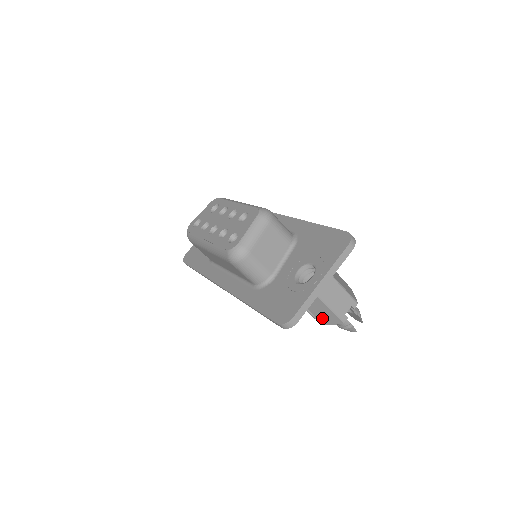
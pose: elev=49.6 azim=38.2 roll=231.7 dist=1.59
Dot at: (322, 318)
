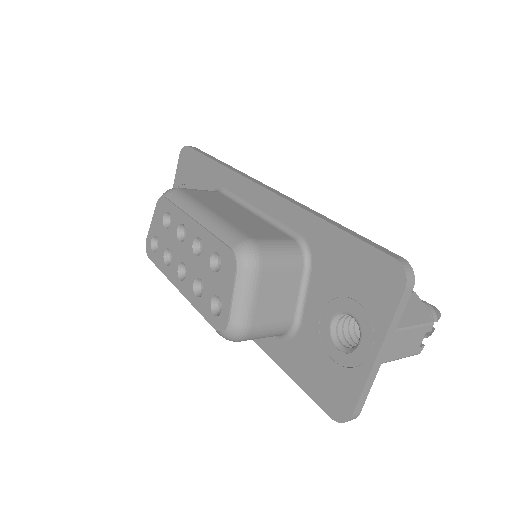
Dot at: occluded
